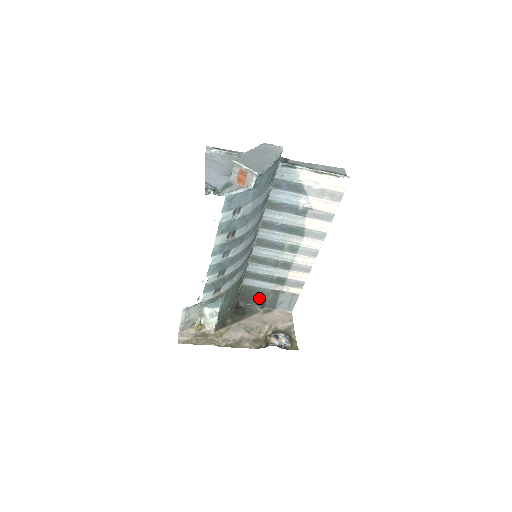
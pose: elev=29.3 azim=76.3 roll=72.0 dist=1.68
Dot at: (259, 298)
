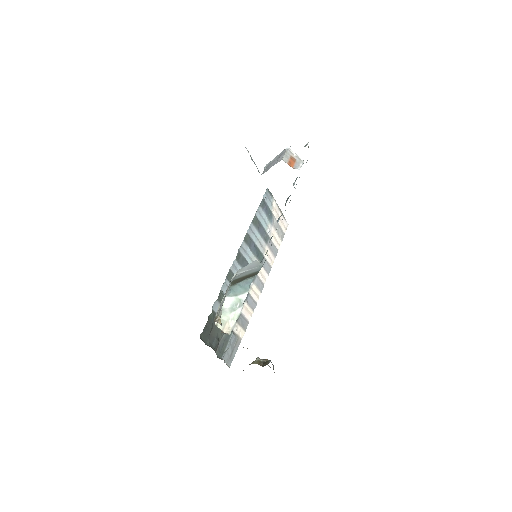
Dot at: (216, 336)
